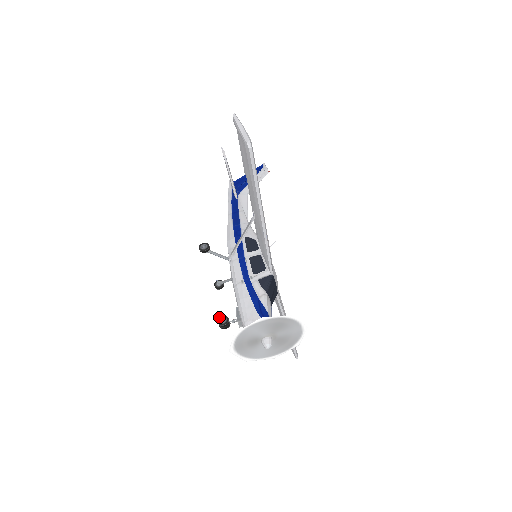
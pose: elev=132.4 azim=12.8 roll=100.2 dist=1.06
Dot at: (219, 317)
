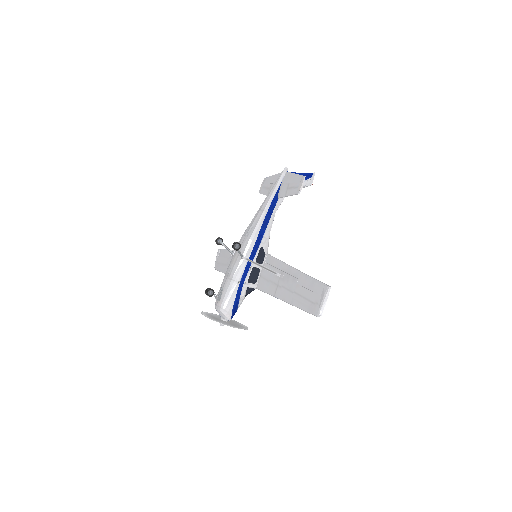
Dot at: (210, 289)
